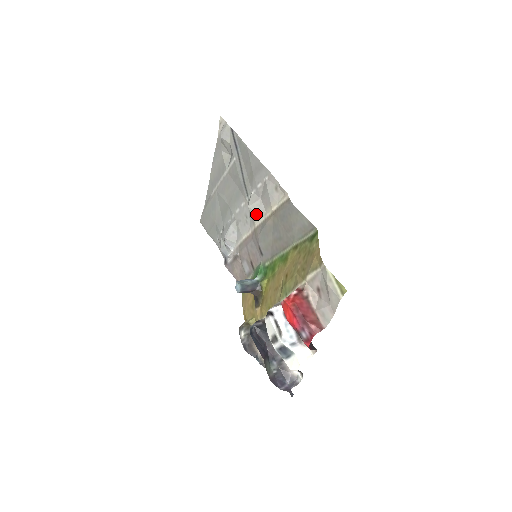
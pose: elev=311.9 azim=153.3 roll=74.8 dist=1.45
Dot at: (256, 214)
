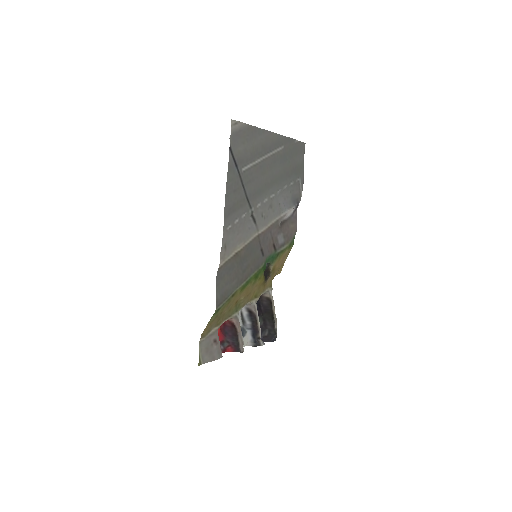
Dot at: (248, 232)
